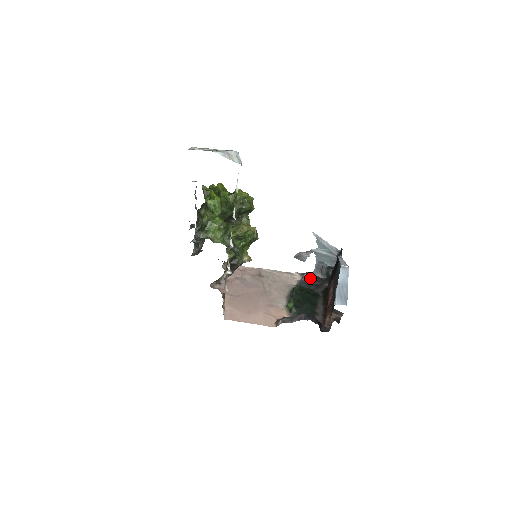
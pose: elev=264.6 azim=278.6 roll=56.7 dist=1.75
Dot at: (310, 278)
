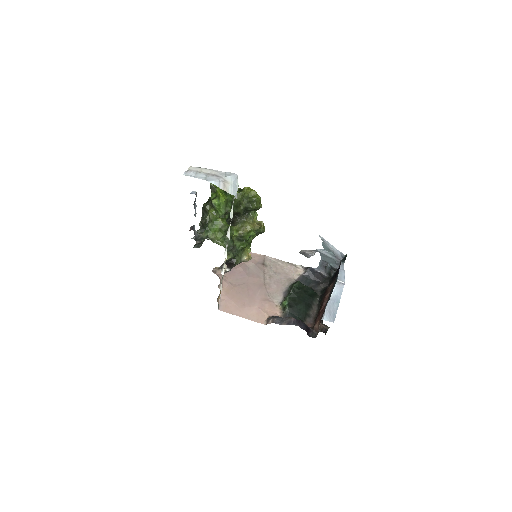
Dot at: (312, 274)
